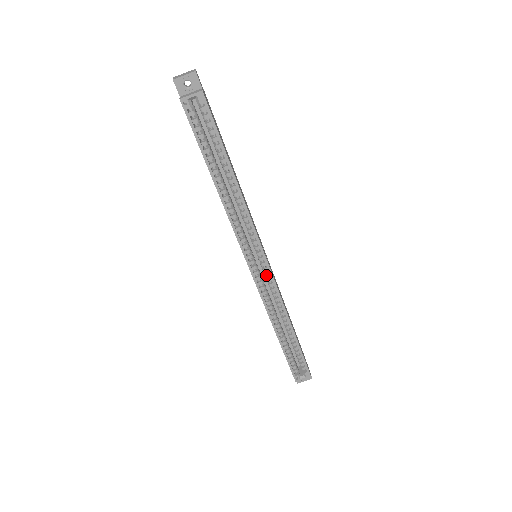
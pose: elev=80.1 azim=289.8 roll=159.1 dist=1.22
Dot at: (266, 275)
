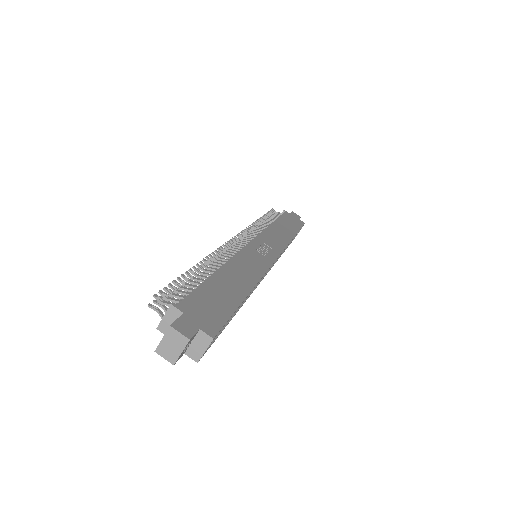
Dot at: occluded
